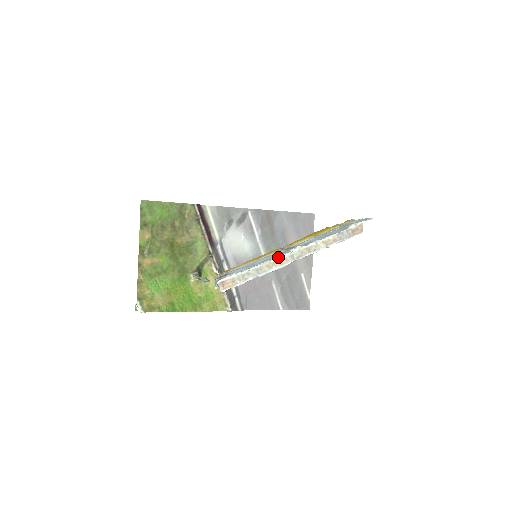
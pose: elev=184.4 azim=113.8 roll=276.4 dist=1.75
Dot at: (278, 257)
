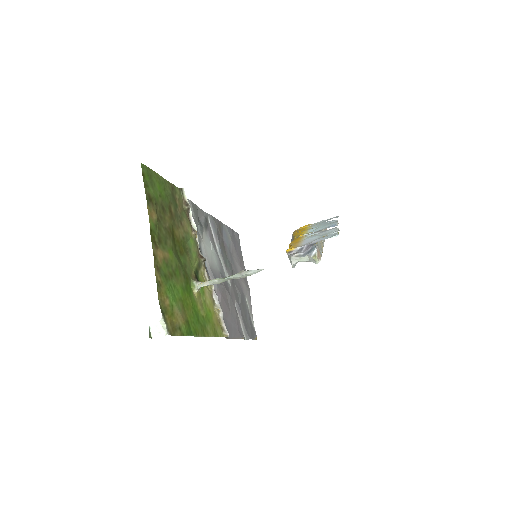
Dot at: (338, 229)
